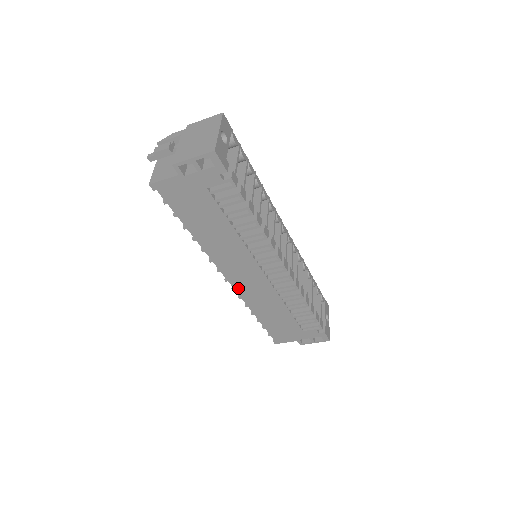
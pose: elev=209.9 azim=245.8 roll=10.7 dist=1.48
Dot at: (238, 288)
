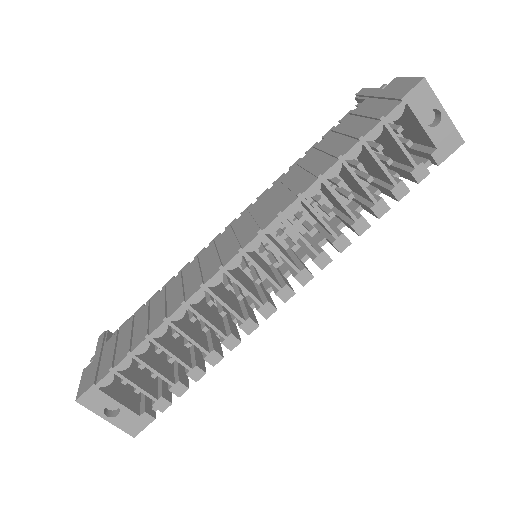
Dot at: occluded
